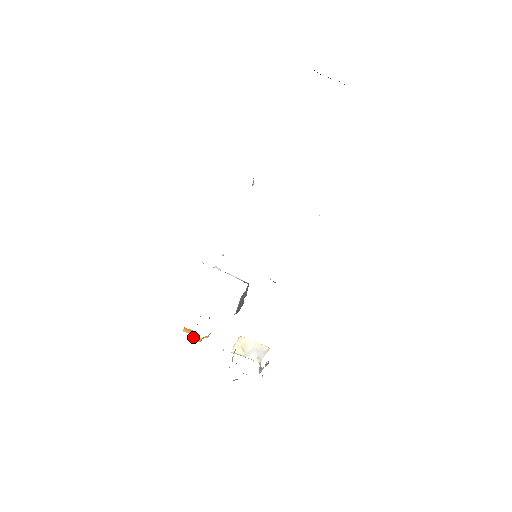
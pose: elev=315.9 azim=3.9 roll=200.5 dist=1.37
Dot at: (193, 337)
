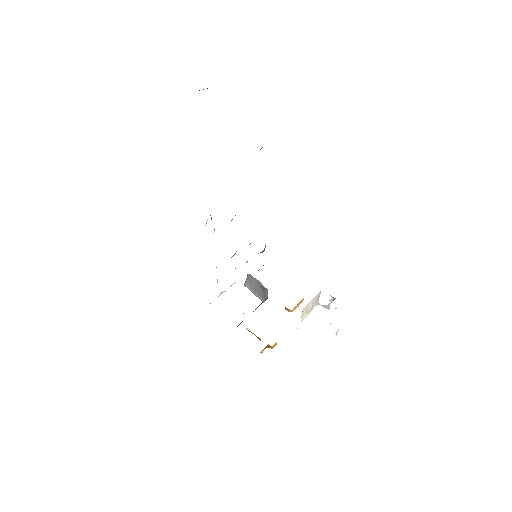
Dot at: occluded
